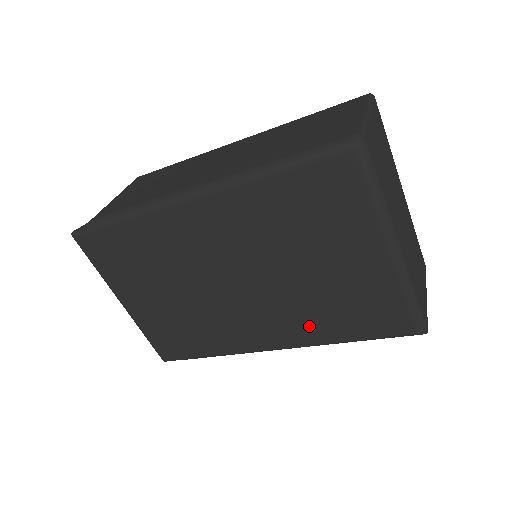
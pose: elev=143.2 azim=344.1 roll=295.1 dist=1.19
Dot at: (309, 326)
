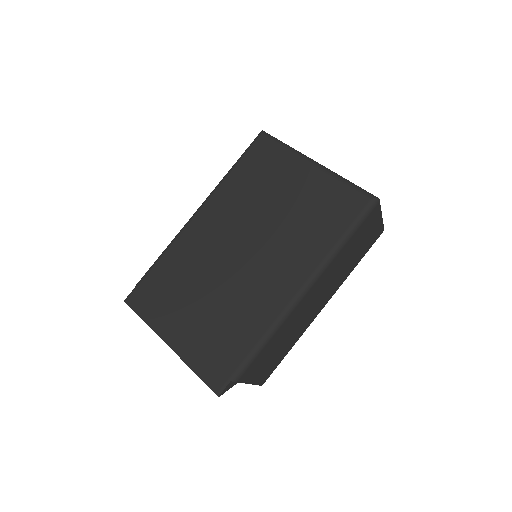
Dot at: (306, 251)
